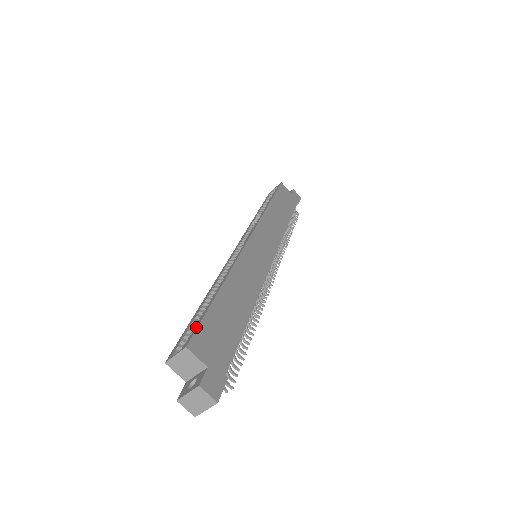
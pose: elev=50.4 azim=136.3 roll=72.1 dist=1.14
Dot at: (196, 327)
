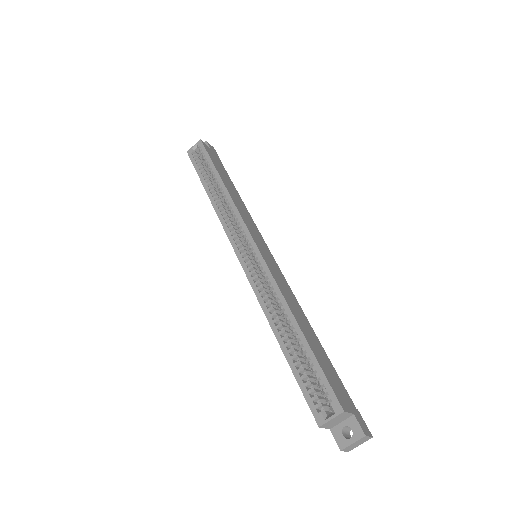
Dot at: (327, 384)
